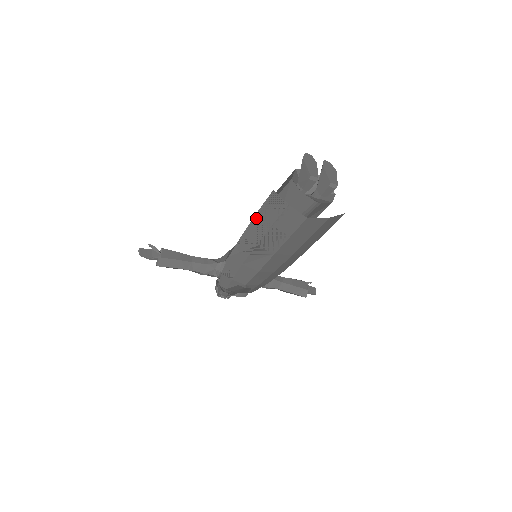
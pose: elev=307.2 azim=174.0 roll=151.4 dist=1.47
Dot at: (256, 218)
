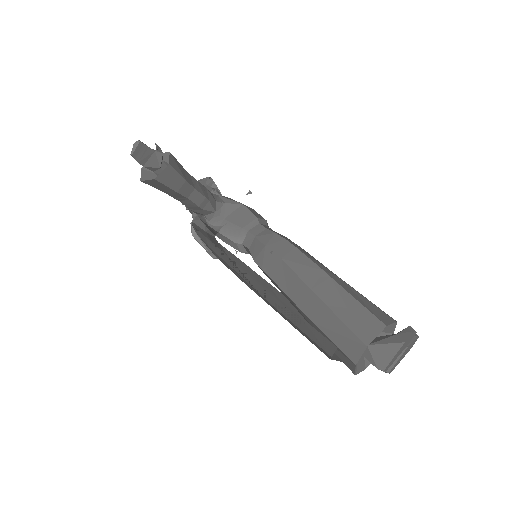
Dot at: (292, 311)
